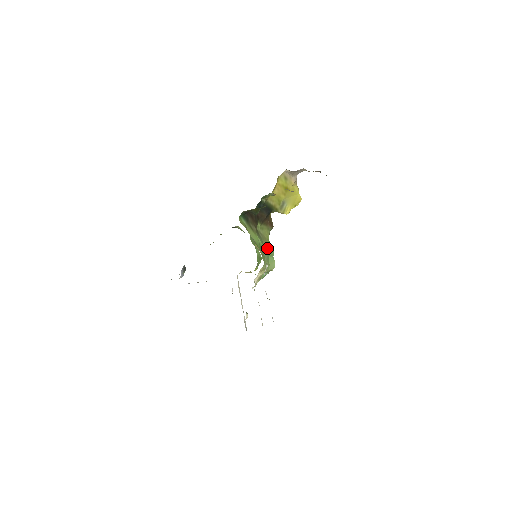
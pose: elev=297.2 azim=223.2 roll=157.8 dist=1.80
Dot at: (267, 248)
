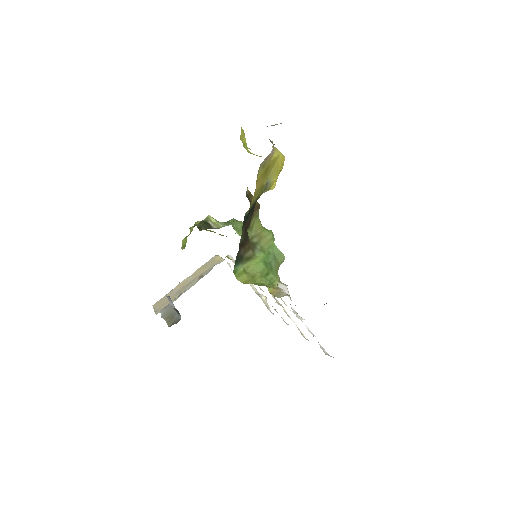
Dot at: (268, 246)
